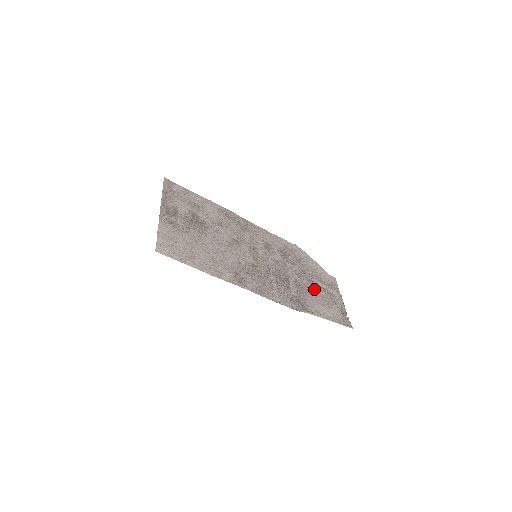
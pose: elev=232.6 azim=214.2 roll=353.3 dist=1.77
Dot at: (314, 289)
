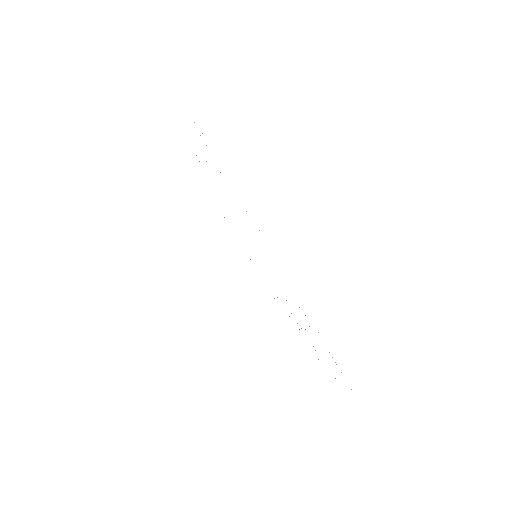
Dot at: occluded
